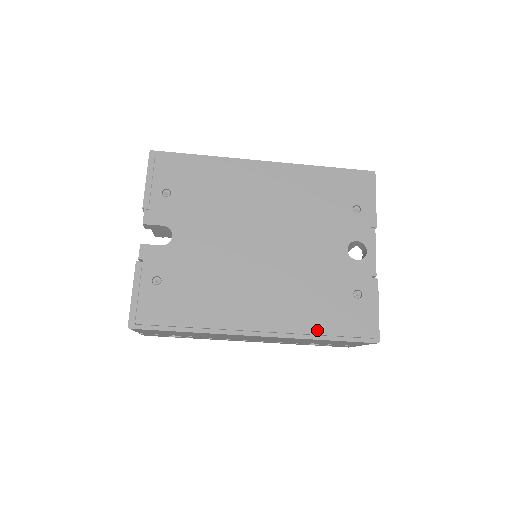
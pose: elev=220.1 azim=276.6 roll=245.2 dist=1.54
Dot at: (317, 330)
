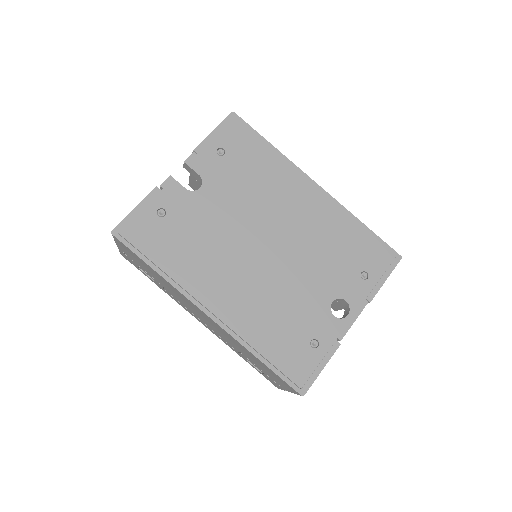
Dot at: (259, 347)
